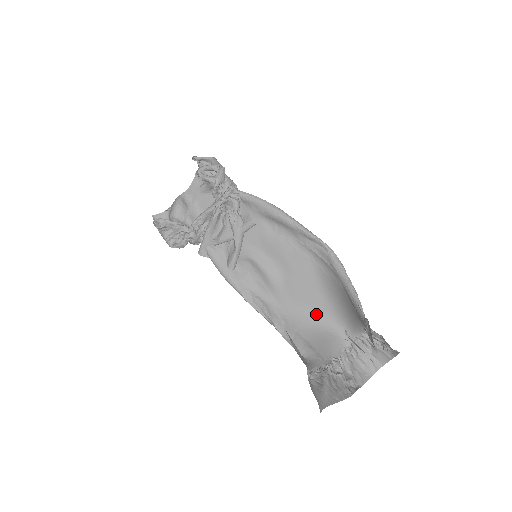
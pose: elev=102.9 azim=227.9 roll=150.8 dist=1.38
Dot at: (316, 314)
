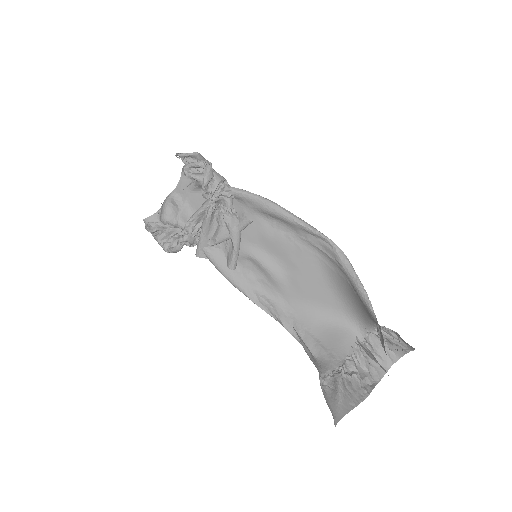
Dot at: (325, 310)
